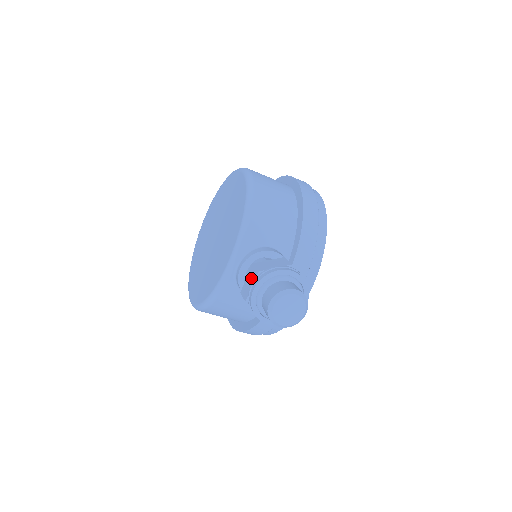
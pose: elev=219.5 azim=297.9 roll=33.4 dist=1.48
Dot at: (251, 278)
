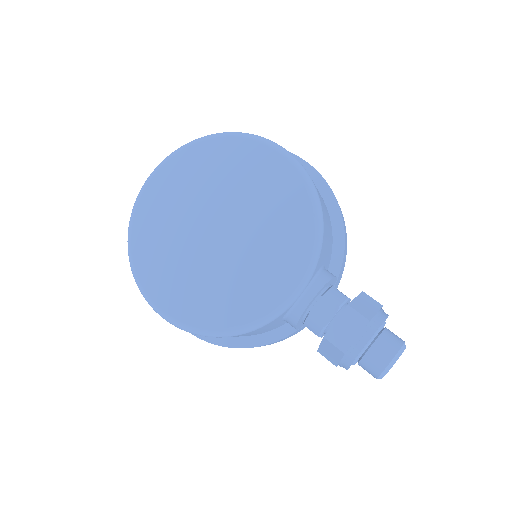
Dot at: (351, 325)
